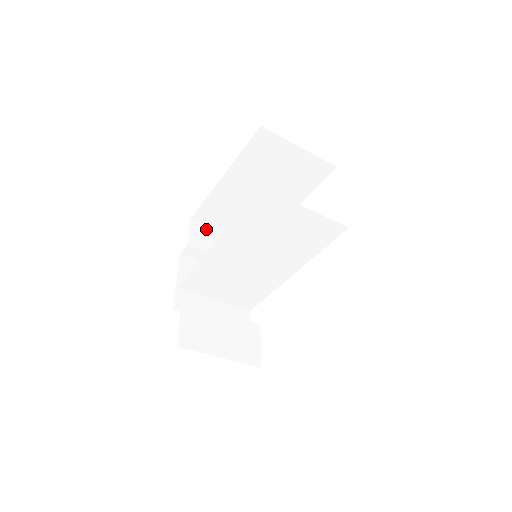
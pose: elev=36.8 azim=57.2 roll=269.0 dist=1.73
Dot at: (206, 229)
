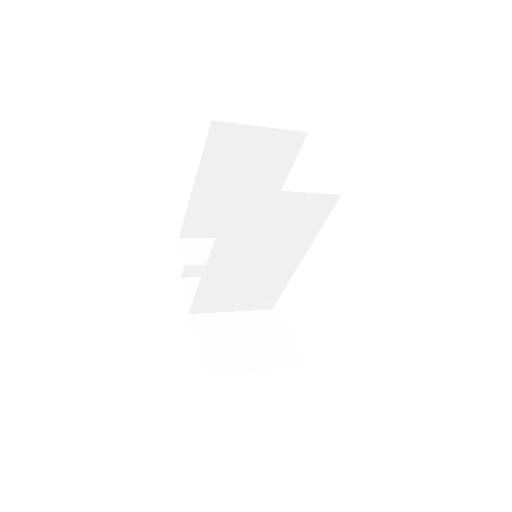
Dot at: (199, 242)
